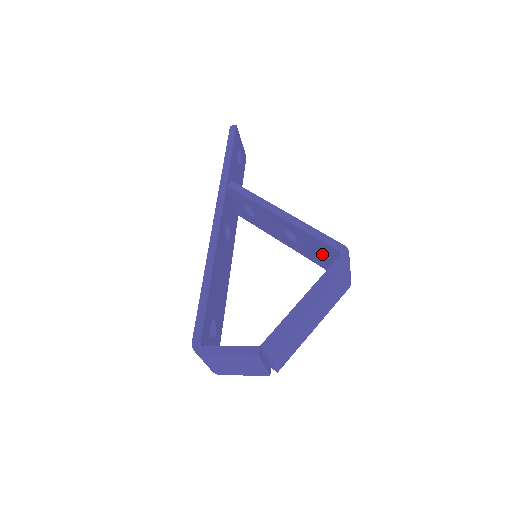
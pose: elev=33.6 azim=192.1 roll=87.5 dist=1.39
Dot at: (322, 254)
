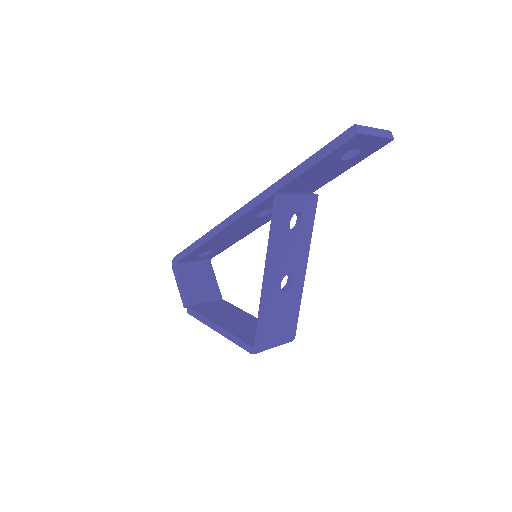
Dot at: occluded
